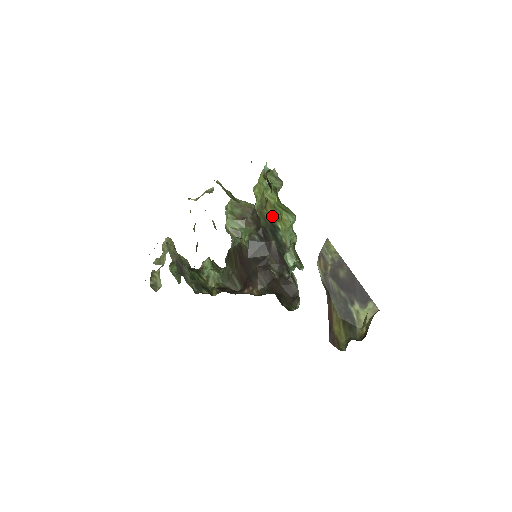
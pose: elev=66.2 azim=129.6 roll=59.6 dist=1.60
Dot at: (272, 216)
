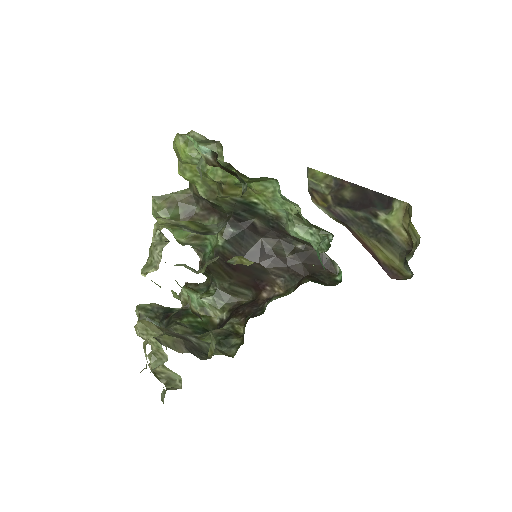
Dot at: (237, 195)
